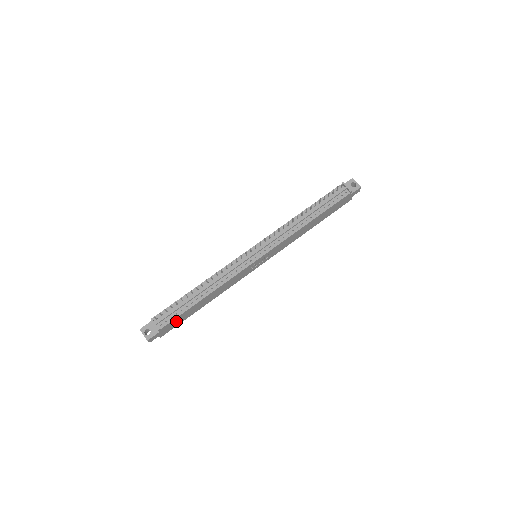
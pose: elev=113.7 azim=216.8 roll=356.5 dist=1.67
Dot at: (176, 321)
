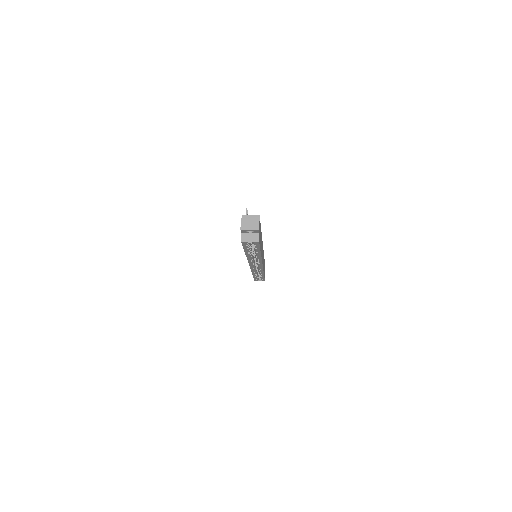
Dot at: occluded
